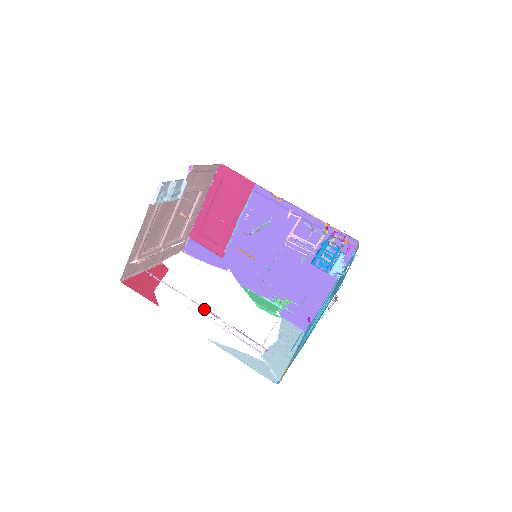
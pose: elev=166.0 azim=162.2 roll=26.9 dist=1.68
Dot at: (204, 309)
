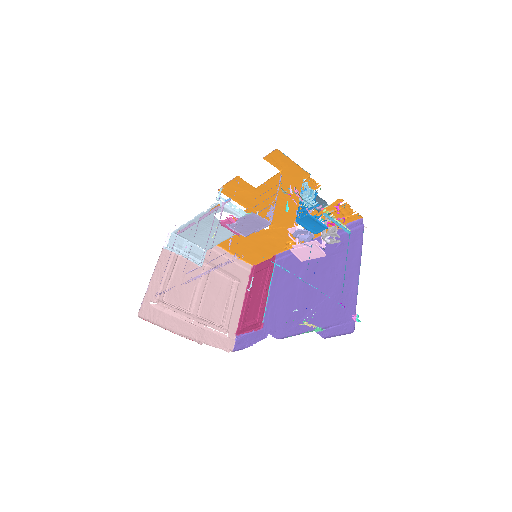
Dot at: (192, 280)
